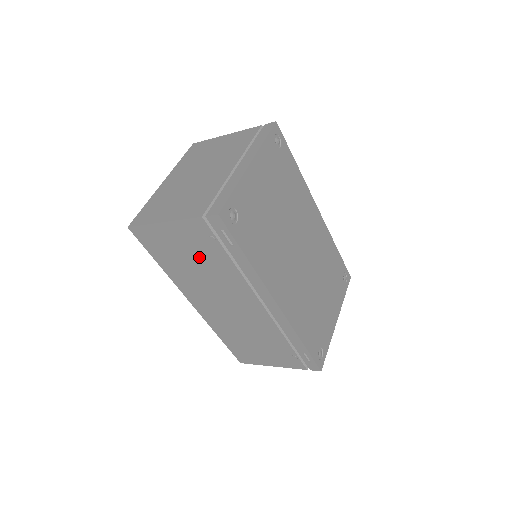
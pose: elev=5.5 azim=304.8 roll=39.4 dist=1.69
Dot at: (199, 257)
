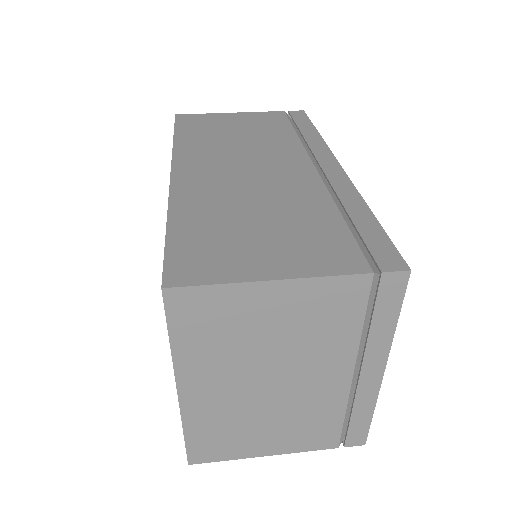
Dot at: occluded
